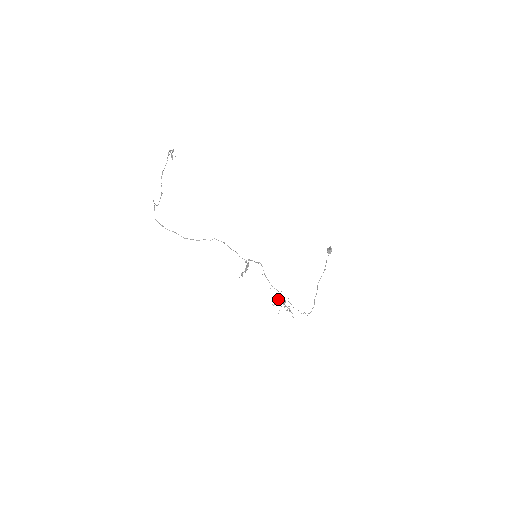
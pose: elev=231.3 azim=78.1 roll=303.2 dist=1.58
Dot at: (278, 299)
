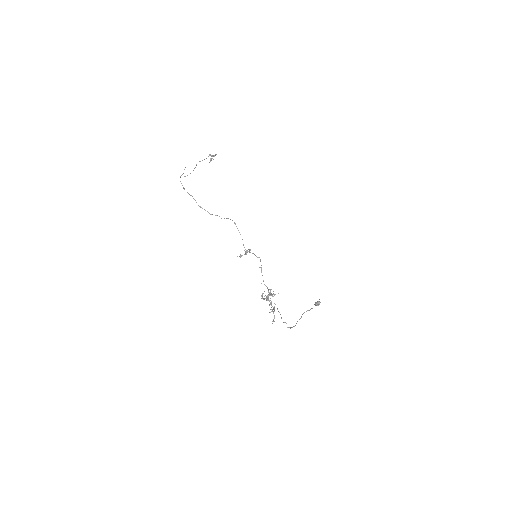
Dot at: occluded
